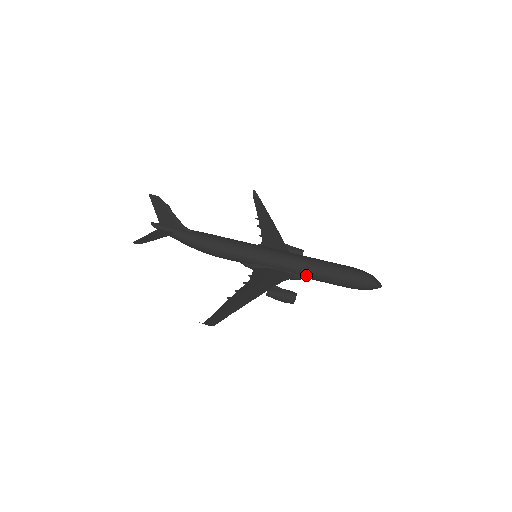
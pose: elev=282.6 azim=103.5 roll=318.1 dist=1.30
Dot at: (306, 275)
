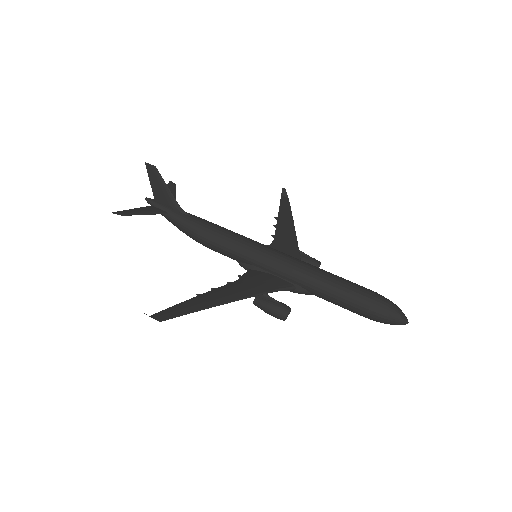
Dot at: (311, 289)
